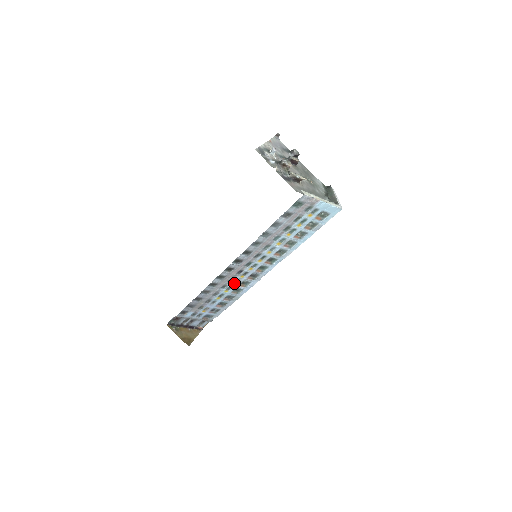
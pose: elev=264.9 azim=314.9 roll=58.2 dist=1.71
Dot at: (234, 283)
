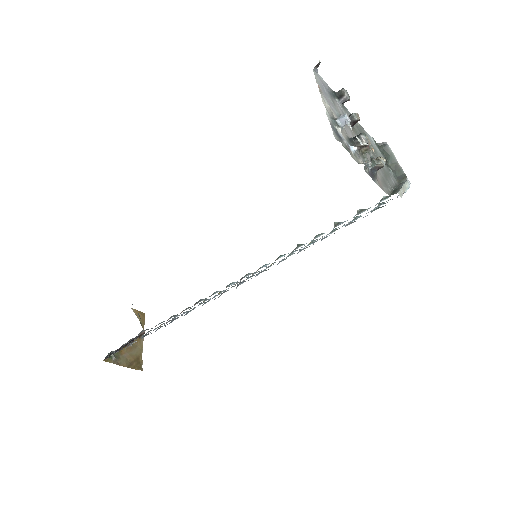
Dot at: occluded
